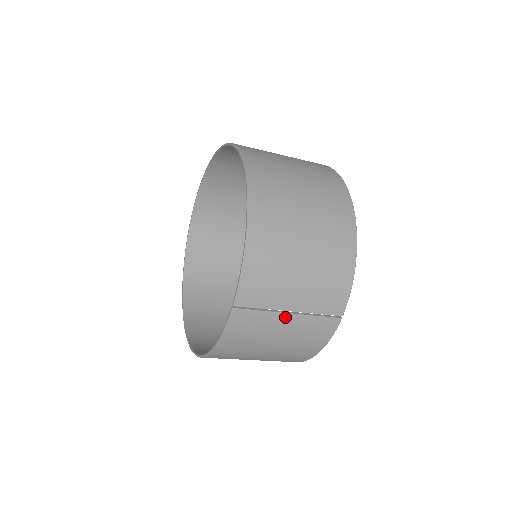
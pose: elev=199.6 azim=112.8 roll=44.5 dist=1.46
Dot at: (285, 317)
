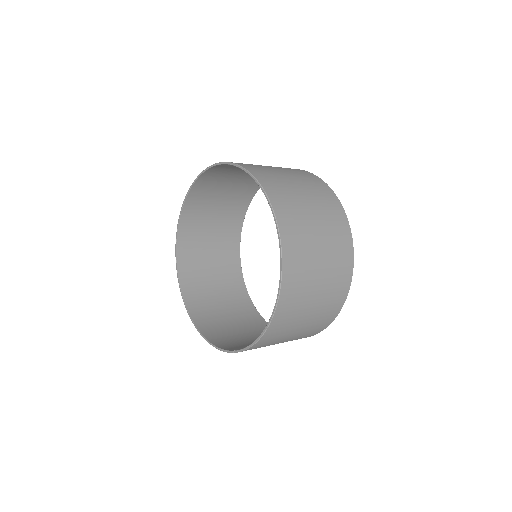
Dot at: occluded
